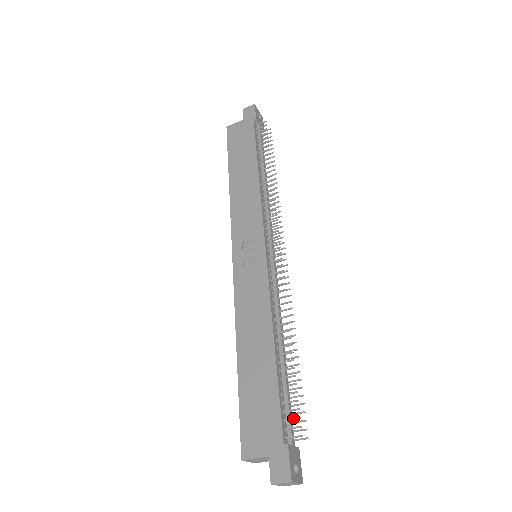
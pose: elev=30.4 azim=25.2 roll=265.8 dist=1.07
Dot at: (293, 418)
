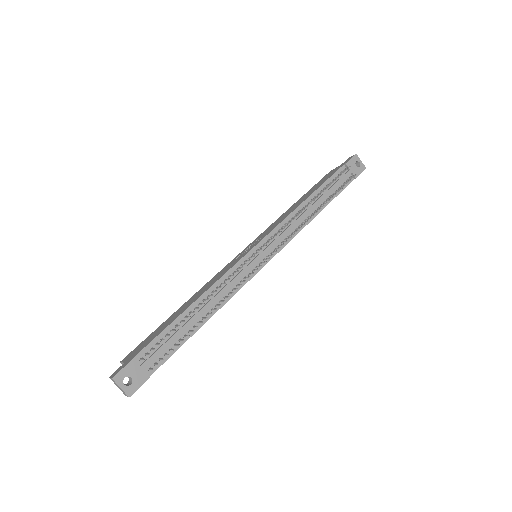
Dot at: (153, 348)
